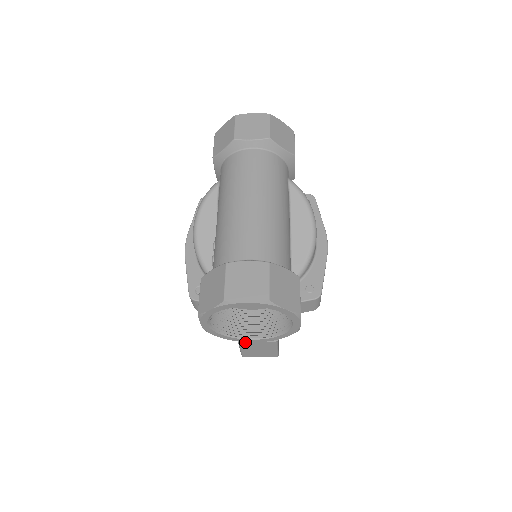
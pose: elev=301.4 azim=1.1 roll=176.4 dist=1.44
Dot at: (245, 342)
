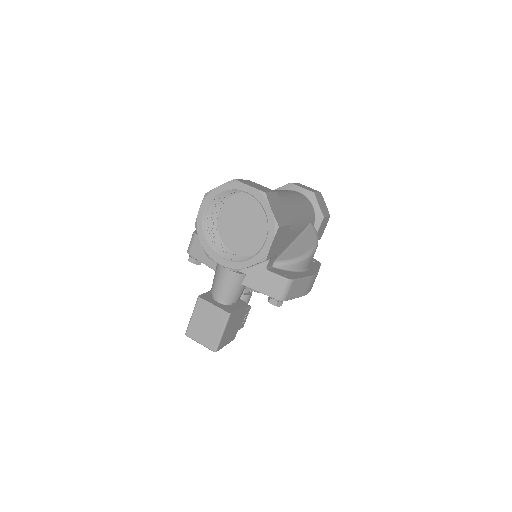
Dot at: (203, 301)
